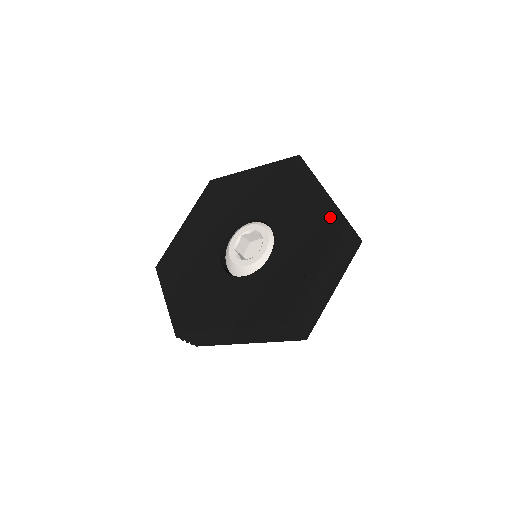
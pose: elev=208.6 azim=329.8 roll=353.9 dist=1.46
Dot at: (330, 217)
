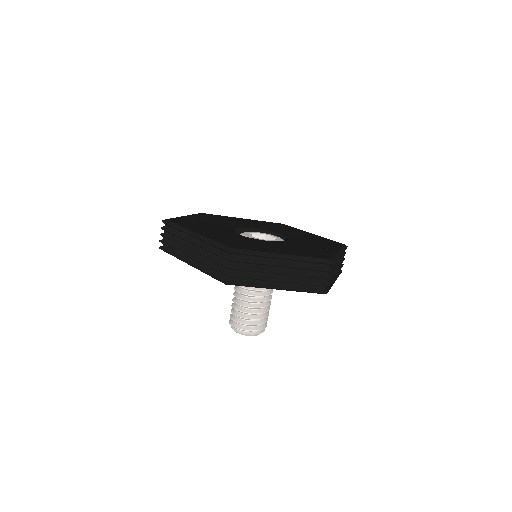
Dot at: (327, 255)
